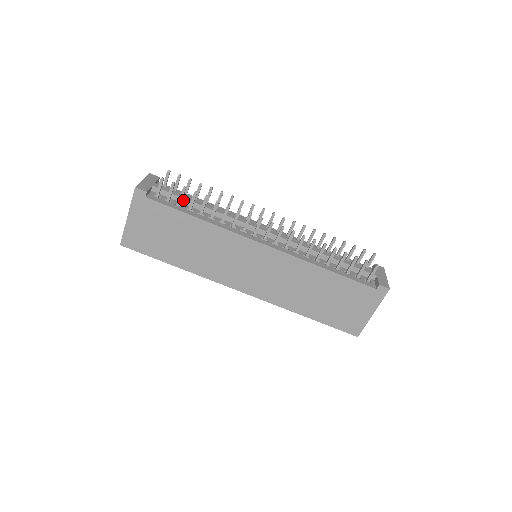
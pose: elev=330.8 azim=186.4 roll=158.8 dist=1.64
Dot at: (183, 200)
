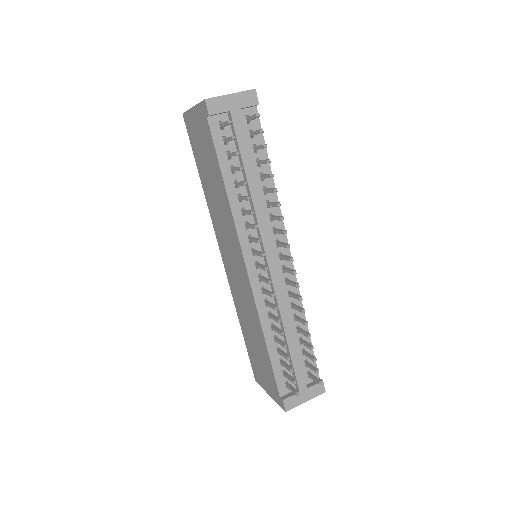
Dot at: (240, 154)
